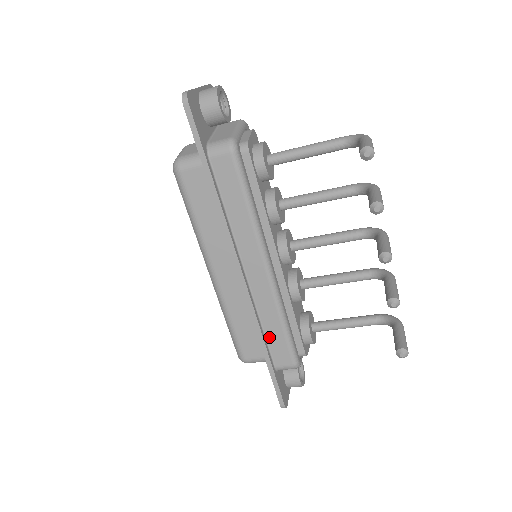
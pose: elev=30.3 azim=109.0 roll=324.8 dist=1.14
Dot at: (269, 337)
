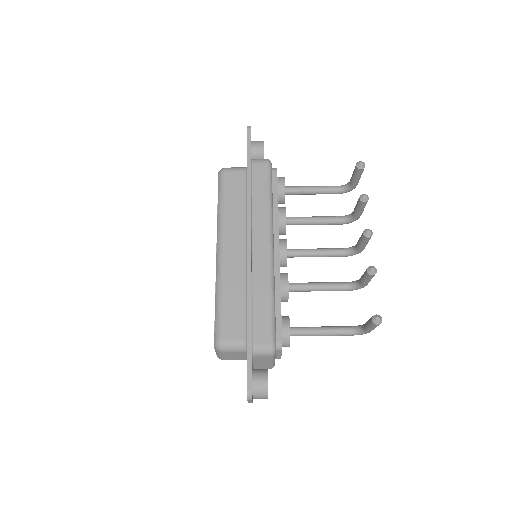
Dot at: (255, 310)
